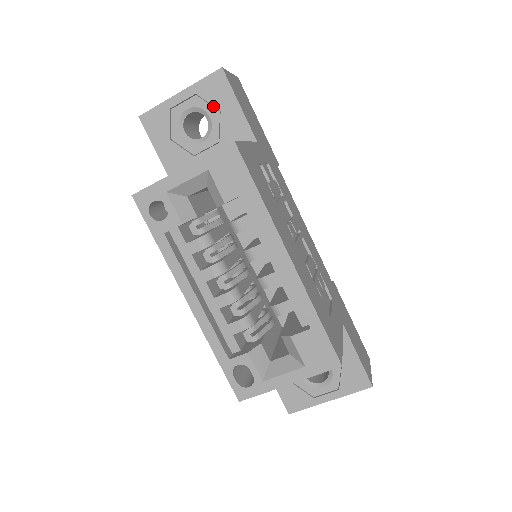
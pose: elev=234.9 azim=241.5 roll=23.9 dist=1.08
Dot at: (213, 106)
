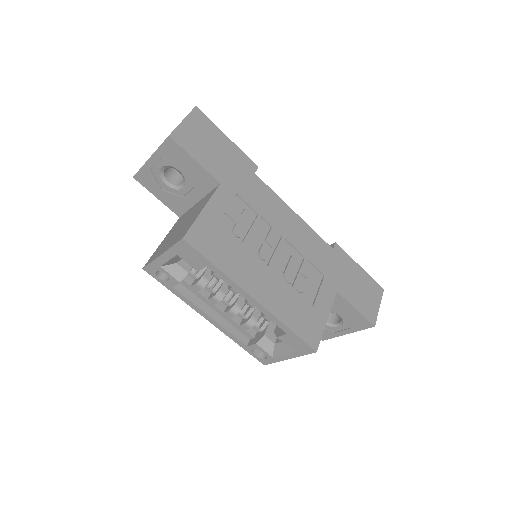
Dot at: occluded
